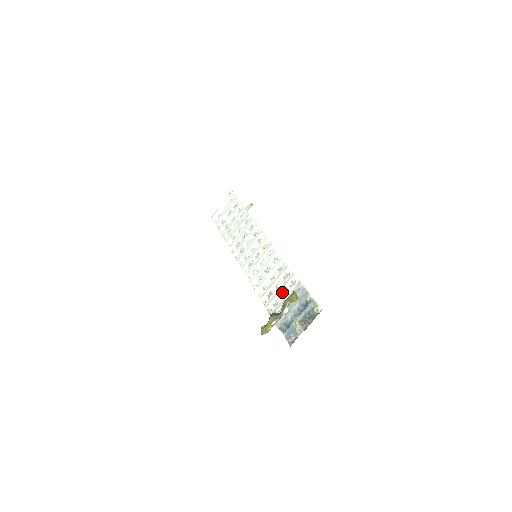
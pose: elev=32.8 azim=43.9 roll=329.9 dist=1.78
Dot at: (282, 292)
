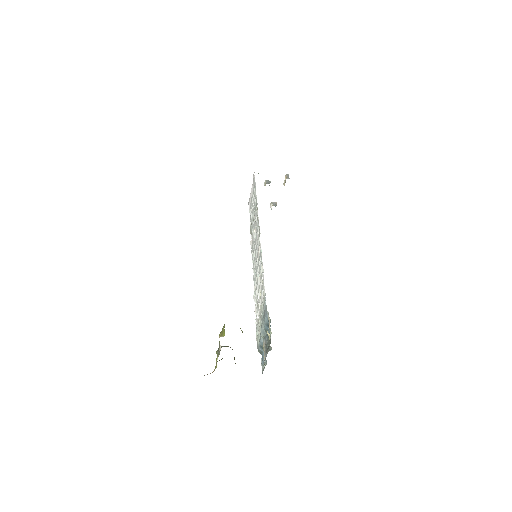
Dot at: (260, 306)
